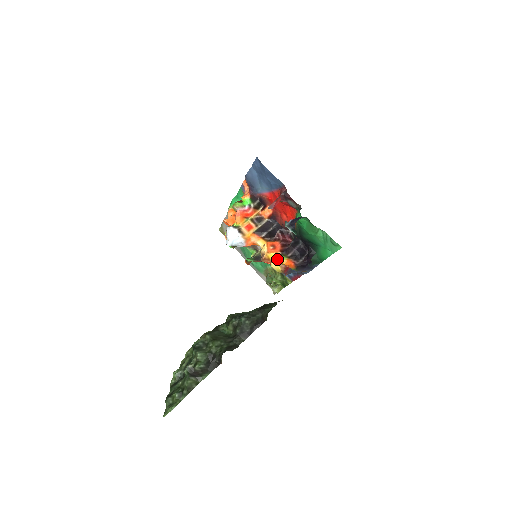
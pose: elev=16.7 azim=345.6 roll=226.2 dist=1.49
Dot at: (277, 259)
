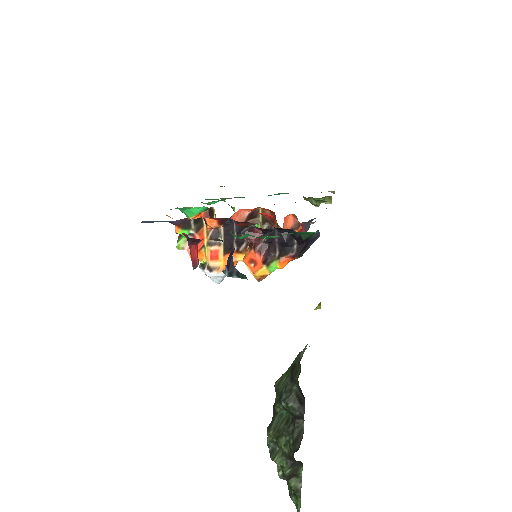
Dot at: (270, 270)
